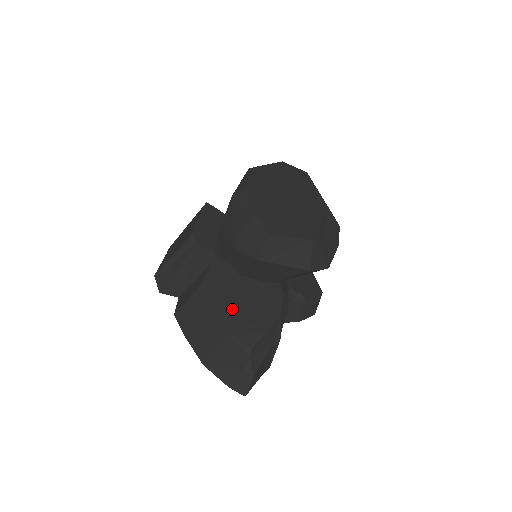
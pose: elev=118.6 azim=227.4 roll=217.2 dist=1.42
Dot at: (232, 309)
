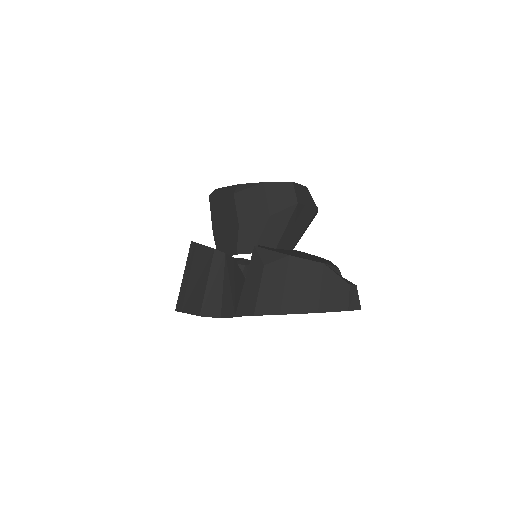
Dot at: (302, 257)
